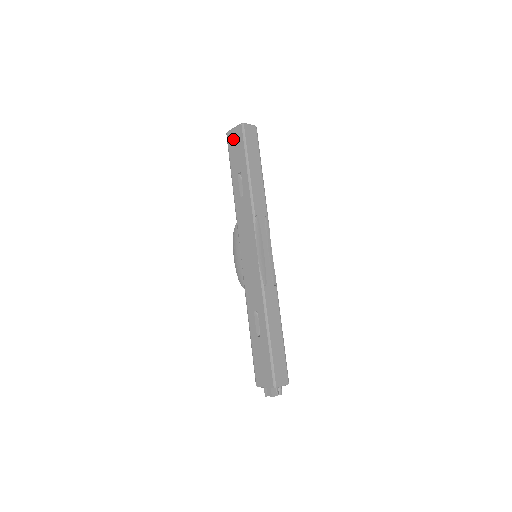
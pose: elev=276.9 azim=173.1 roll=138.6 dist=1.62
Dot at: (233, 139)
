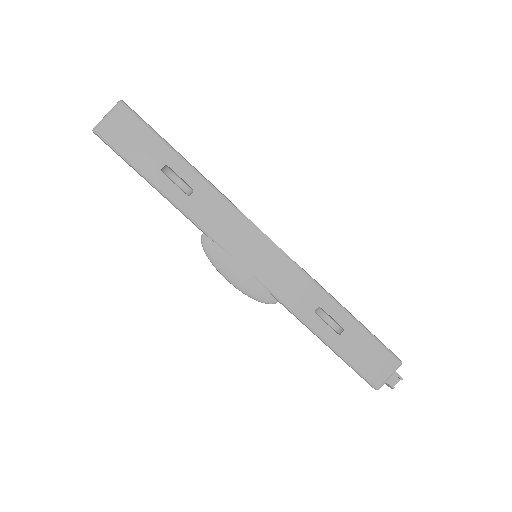
Dot at: (117, 130)
